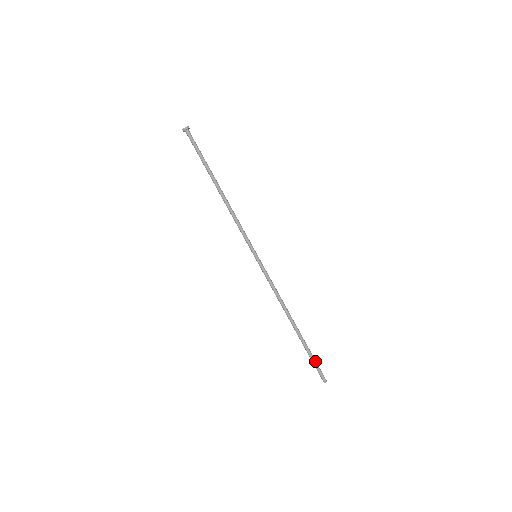
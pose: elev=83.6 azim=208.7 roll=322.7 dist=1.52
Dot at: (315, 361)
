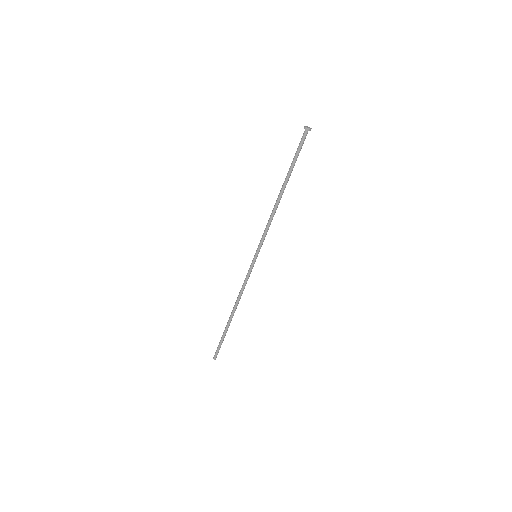
Dot at: (221, 344)
